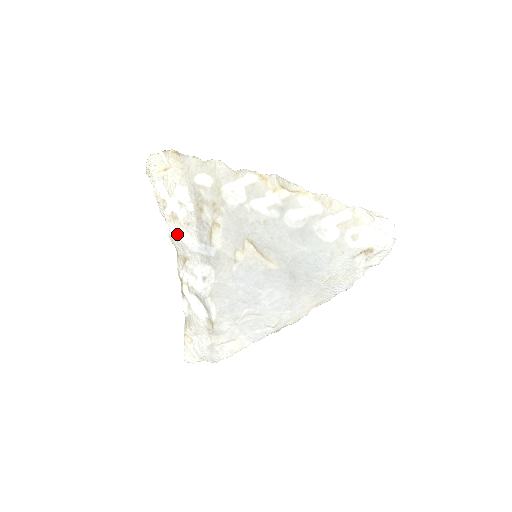
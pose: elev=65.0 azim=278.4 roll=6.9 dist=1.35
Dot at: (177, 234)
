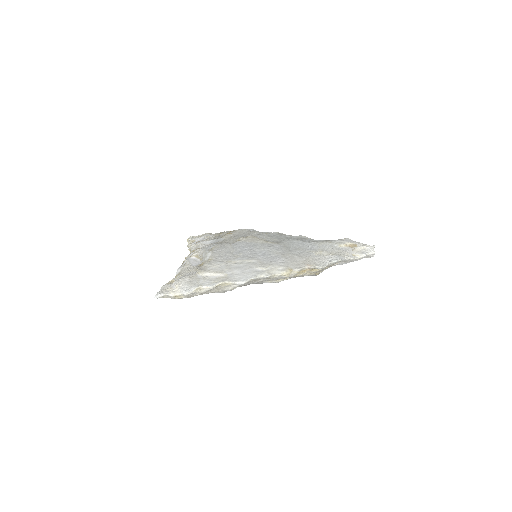
Dot at: (196, 243)
